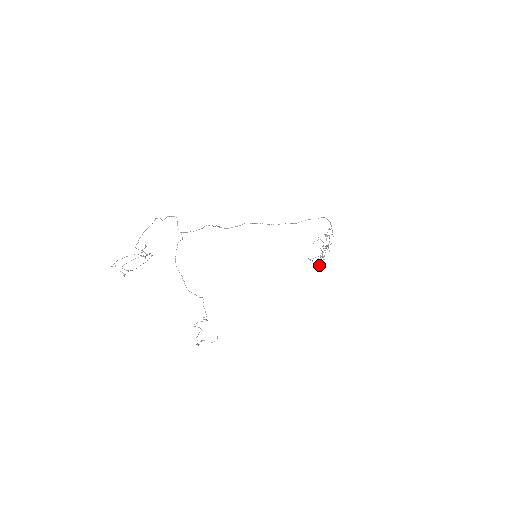
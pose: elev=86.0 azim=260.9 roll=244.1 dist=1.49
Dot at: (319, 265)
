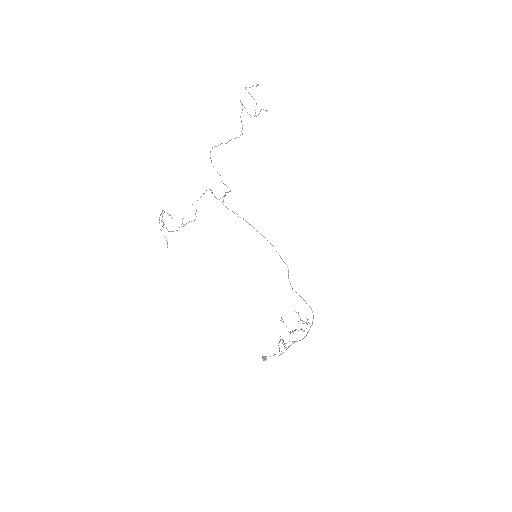
Dot at: (270, 356)
